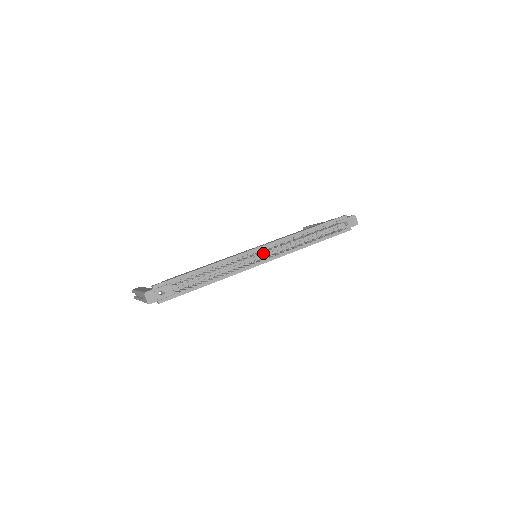
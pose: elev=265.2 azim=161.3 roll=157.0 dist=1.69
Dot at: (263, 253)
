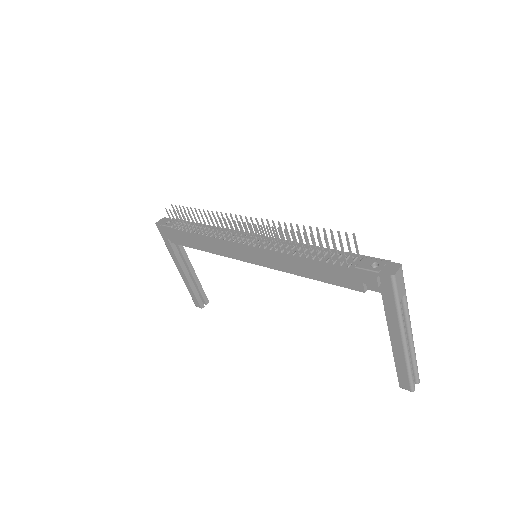
Dot at: (254, 239)
